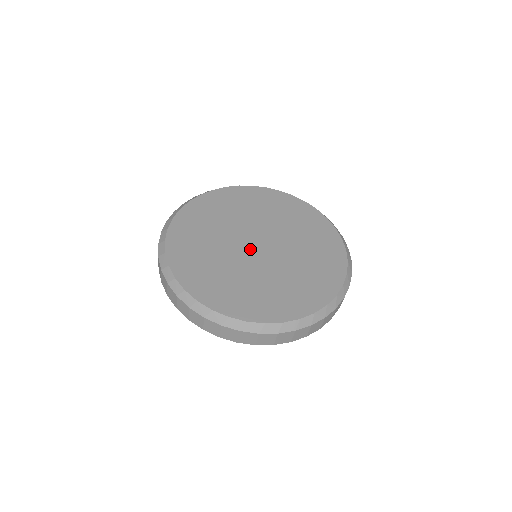
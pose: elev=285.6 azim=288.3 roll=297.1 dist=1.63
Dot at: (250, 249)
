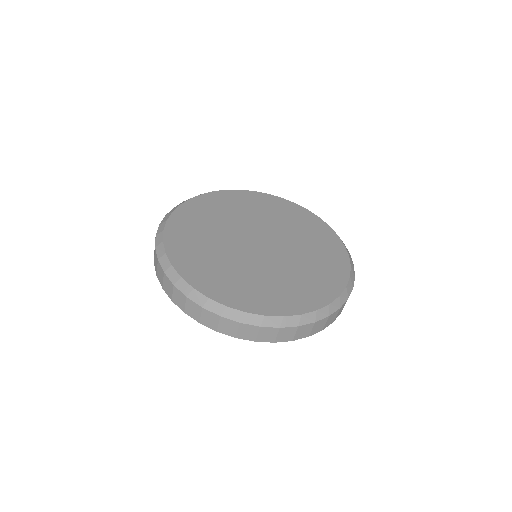
Dot at: (259, 250)
